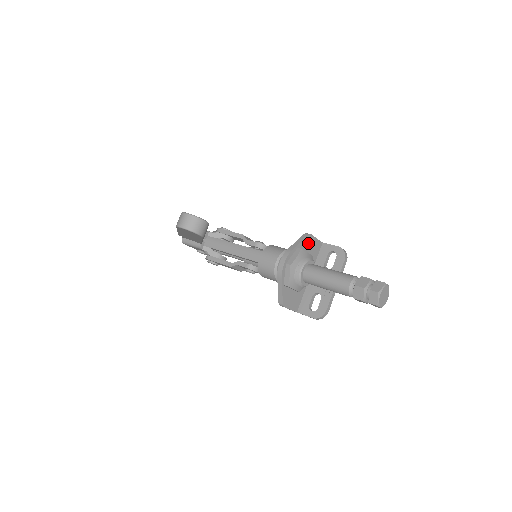
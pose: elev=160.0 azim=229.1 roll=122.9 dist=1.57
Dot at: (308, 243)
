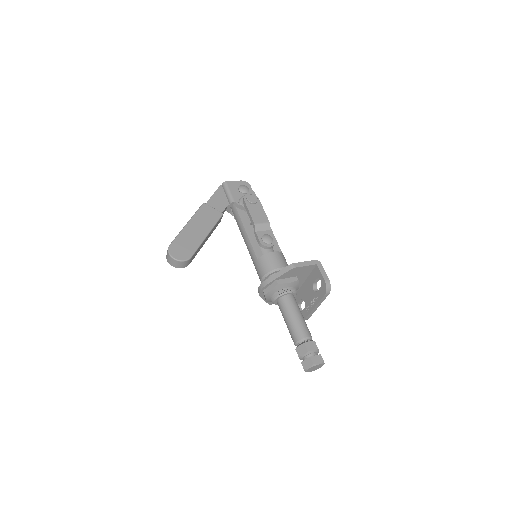
Dot at: (292, 272)
